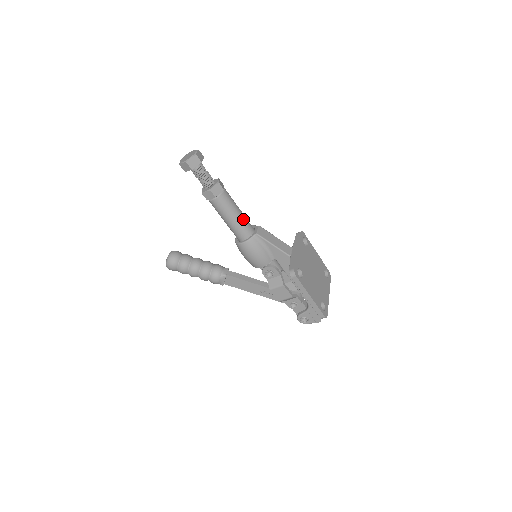
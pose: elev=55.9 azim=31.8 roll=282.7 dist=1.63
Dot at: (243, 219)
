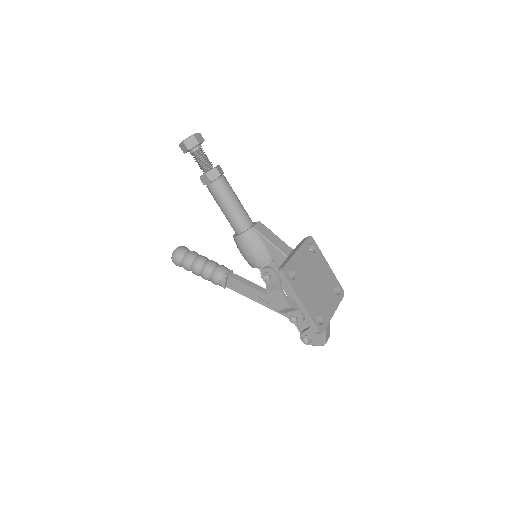
Dot at: (240, 210)
